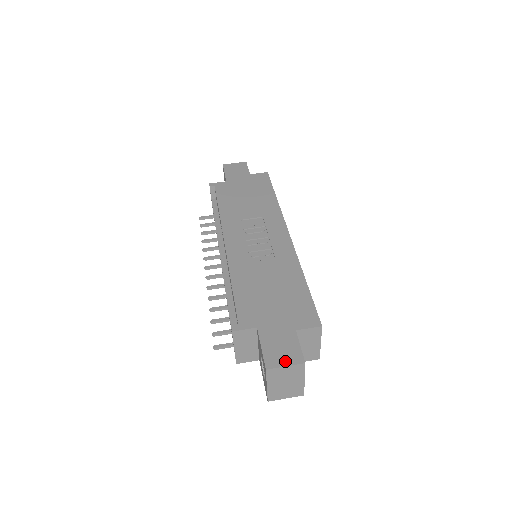
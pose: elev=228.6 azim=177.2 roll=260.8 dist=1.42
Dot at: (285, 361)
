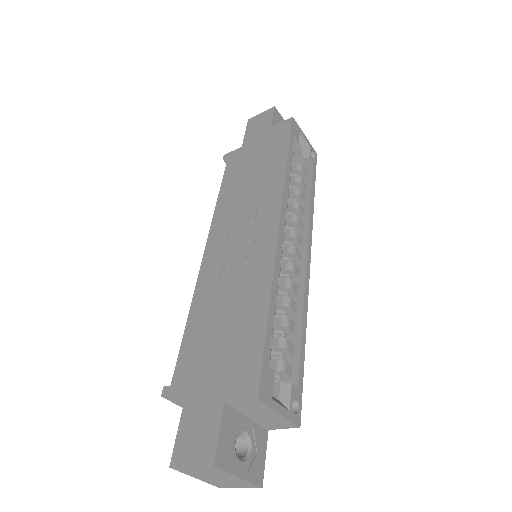
Dot at: (193, 457)
